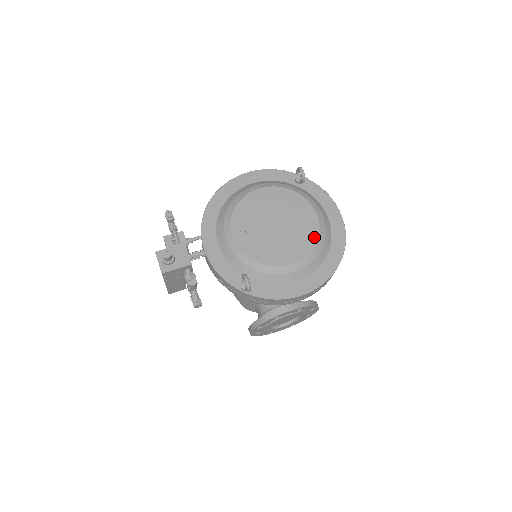
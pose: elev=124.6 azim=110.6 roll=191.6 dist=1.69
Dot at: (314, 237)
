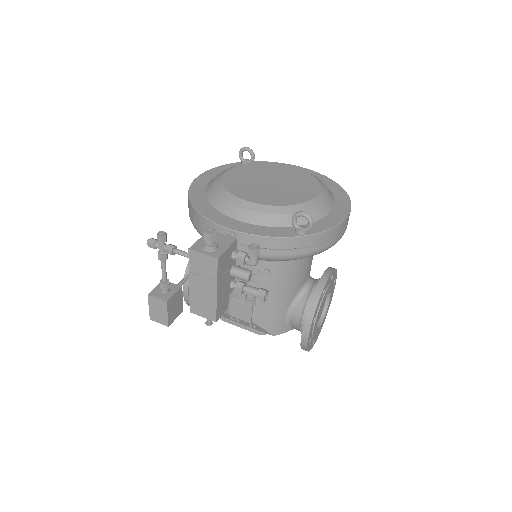
Dot at: (309, 176)
